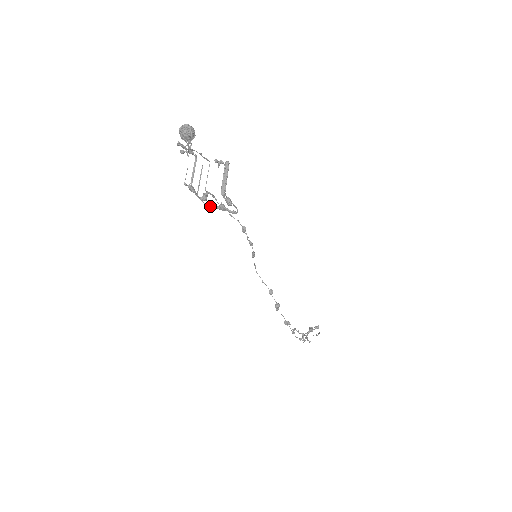
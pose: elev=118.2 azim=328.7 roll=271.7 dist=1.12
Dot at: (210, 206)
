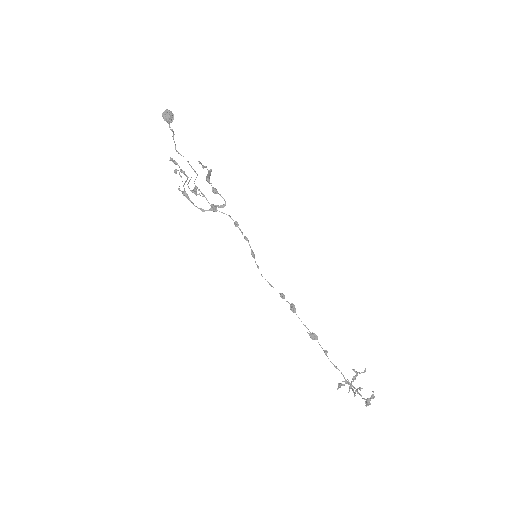
Dot at: (203, 209)
